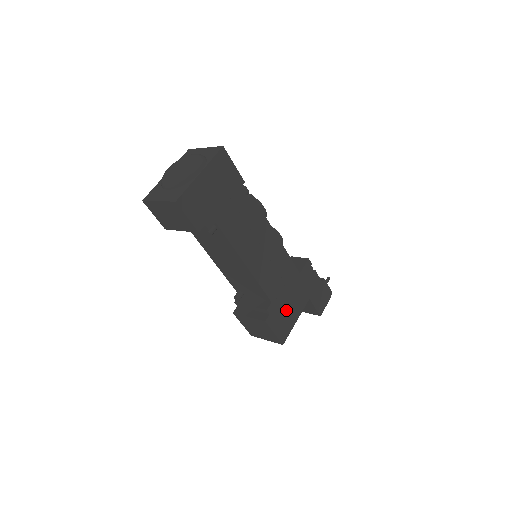
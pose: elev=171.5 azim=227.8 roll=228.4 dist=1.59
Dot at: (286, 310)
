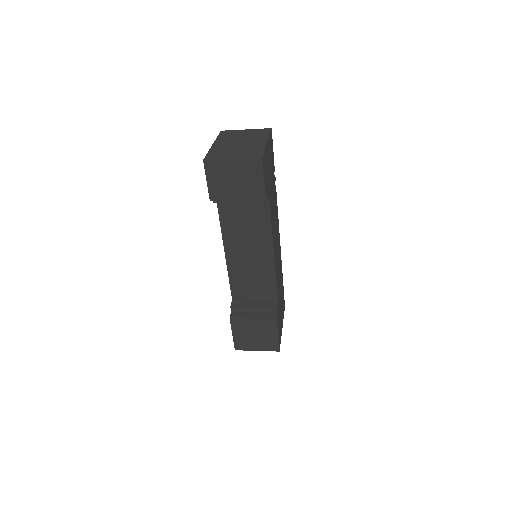
Dot at: (280, 314)
